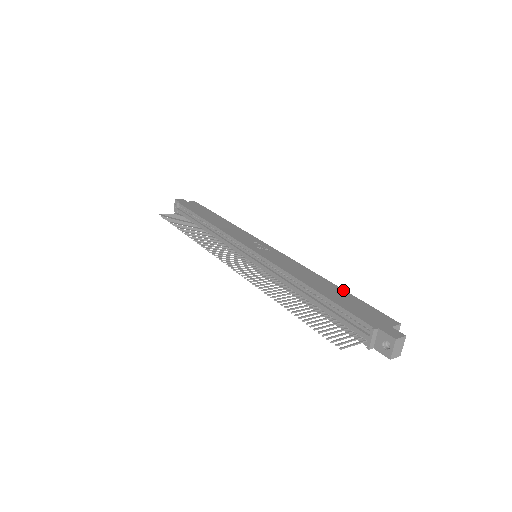
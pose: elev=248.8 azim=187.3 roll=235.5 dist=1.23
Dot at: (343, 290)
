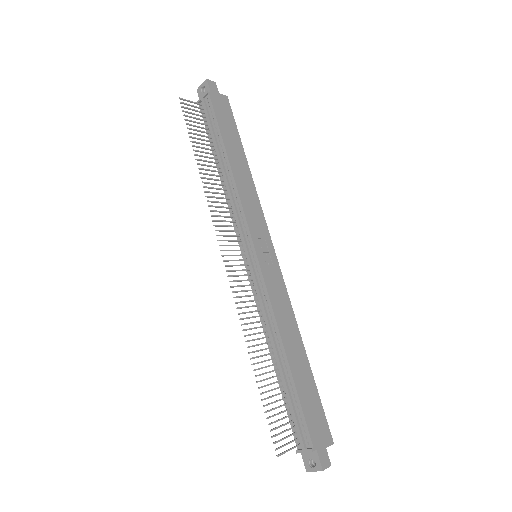
Dot at: (311, 371)
